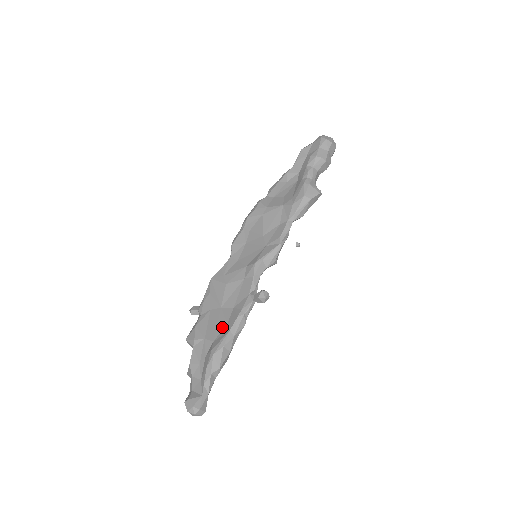
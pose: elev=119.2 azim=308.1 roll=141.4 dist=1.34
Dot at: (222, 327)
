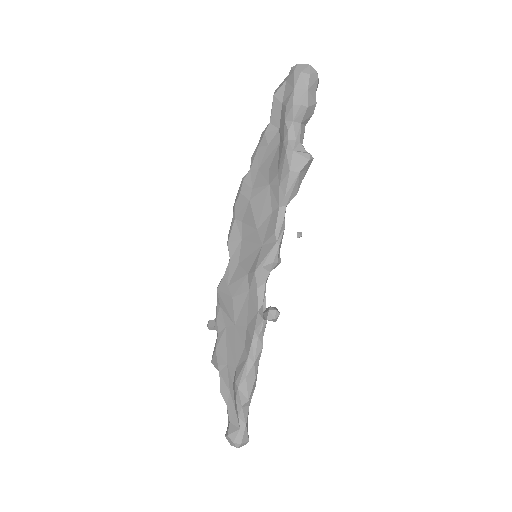
Dot at: (240, 351)
